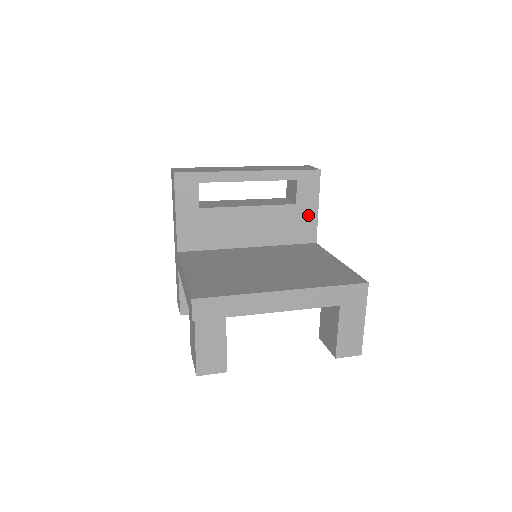
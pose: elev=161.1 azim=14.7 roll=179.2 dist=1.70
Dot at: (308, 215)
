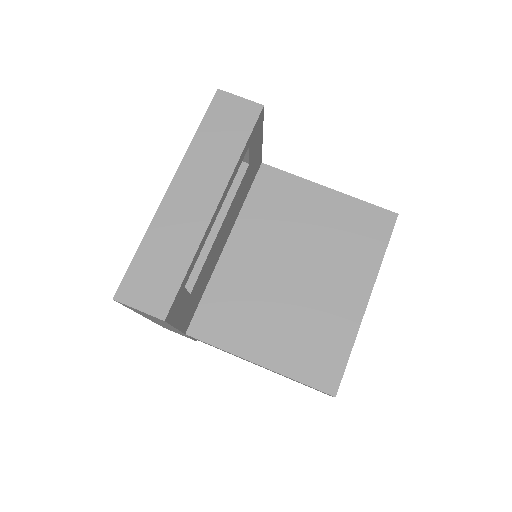
Dot at: (256, 156)
